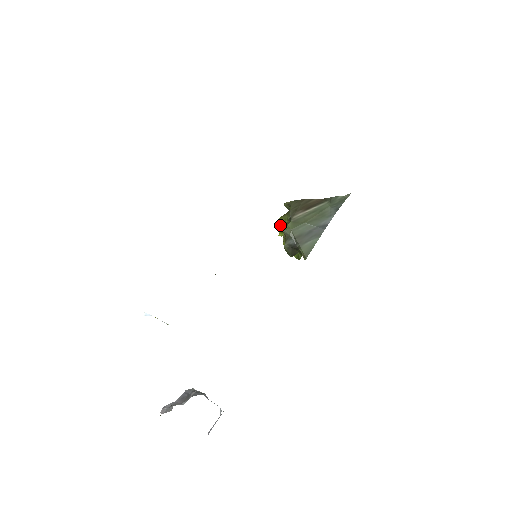
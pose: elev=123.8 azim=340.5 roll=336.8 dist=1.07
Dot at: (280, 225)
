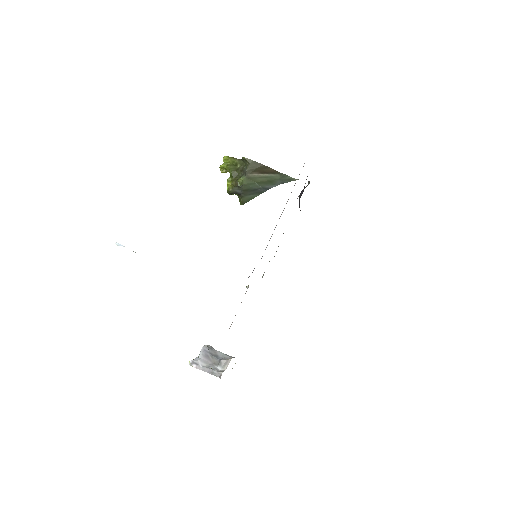
Dot at: (225, 161)
